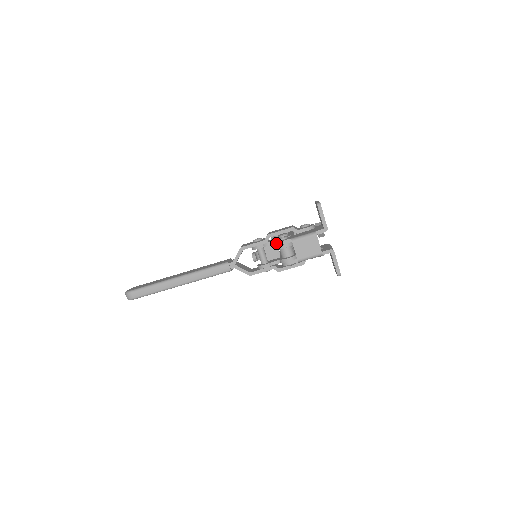
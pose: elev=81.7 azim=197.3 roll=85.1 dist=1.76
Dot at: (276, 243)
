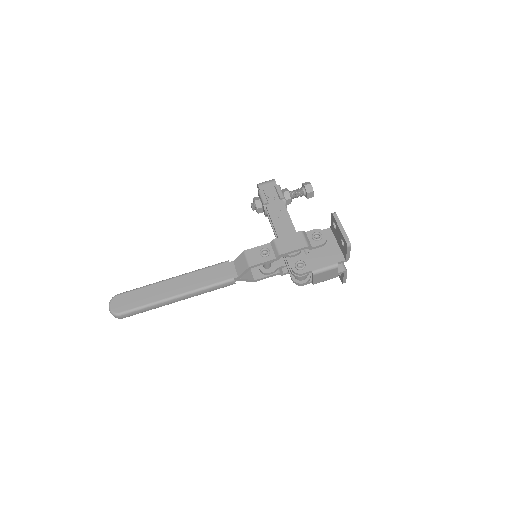
Dot at: (294, 272)
